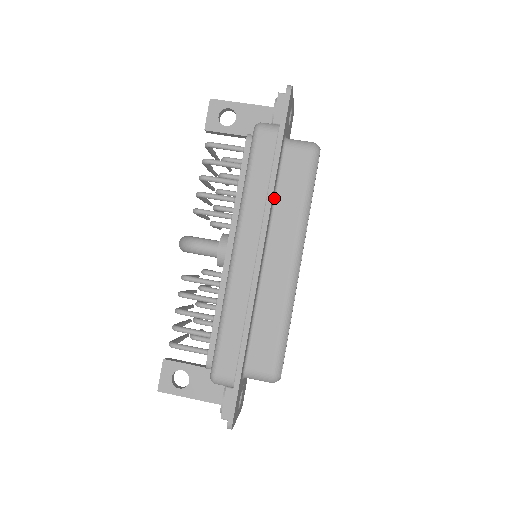
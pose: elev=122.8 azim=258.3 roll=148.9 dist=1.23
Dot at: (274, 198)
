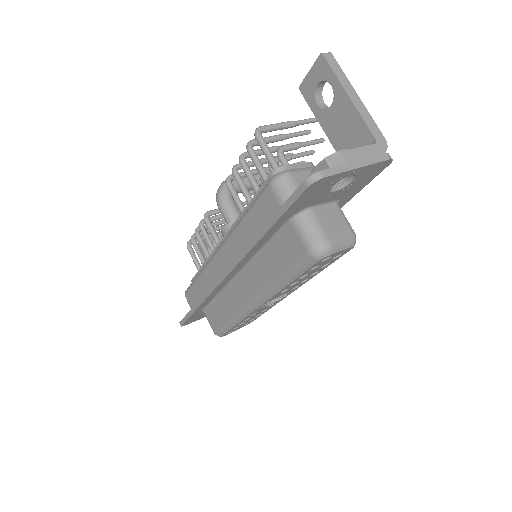
Dot at: (261, 249)
